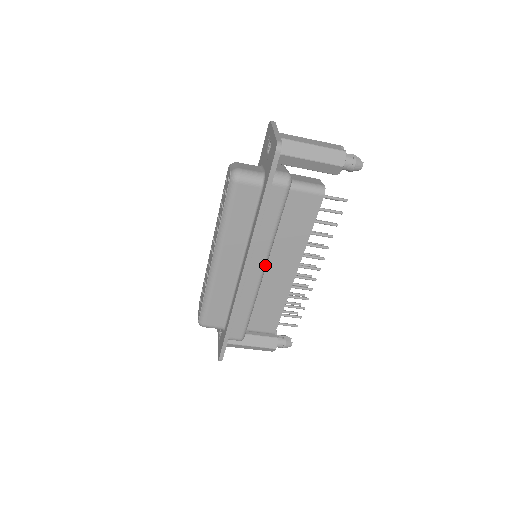
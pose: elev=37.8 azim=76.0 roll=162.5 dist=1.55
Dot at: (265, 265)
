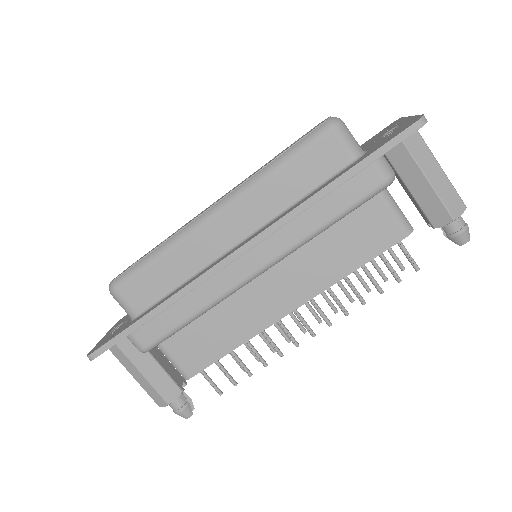
Dot at: (268, 266)
